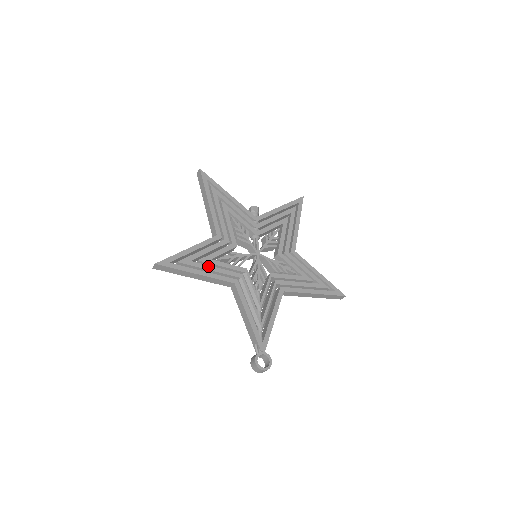
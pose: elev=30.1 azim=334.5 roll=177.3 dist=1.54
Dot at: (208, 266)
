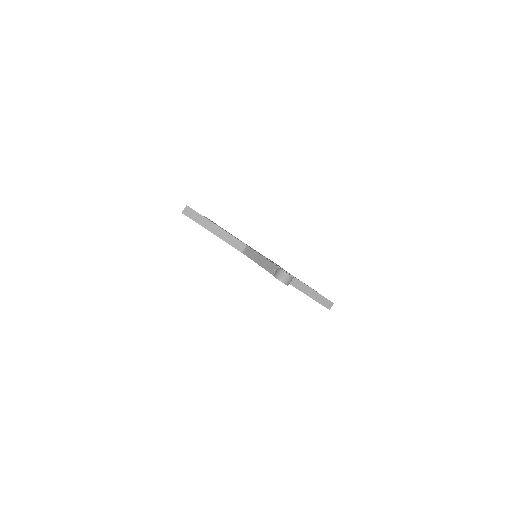
Dot at: occluded
